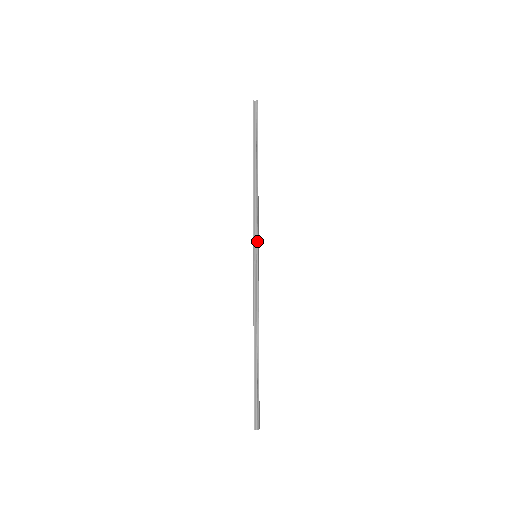
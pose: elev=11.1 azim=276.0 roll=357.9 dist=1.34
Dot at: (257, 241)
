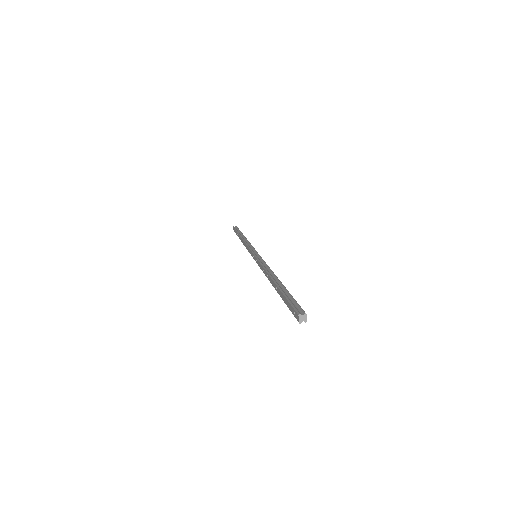
Dot at: occluded
